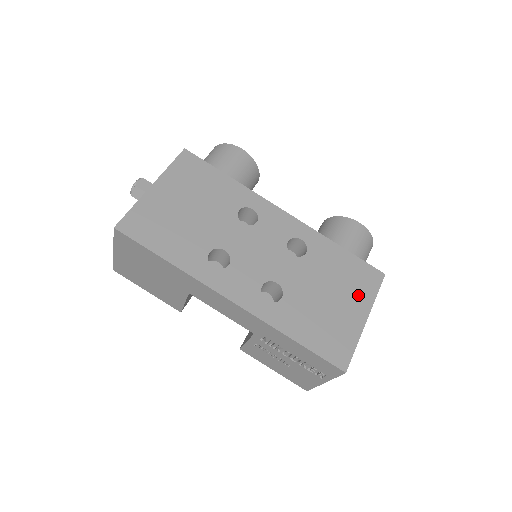
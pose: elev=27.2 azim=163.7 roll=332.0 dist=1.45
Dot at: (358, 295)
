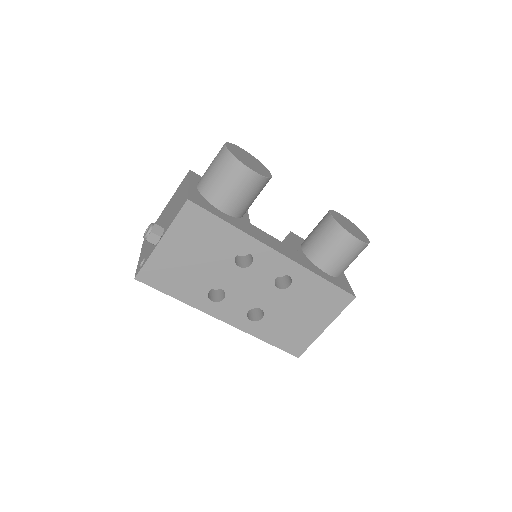
Dot at: (325, 313)
